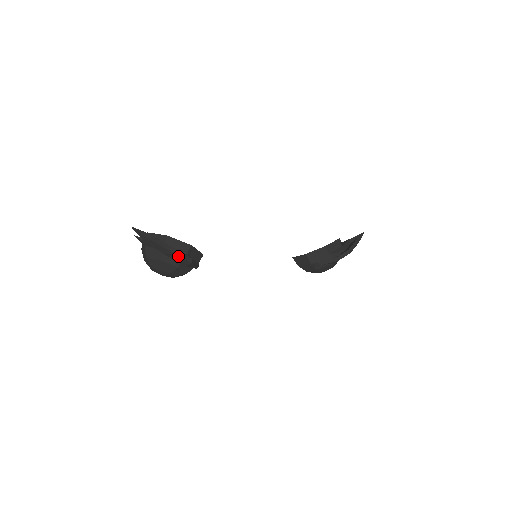
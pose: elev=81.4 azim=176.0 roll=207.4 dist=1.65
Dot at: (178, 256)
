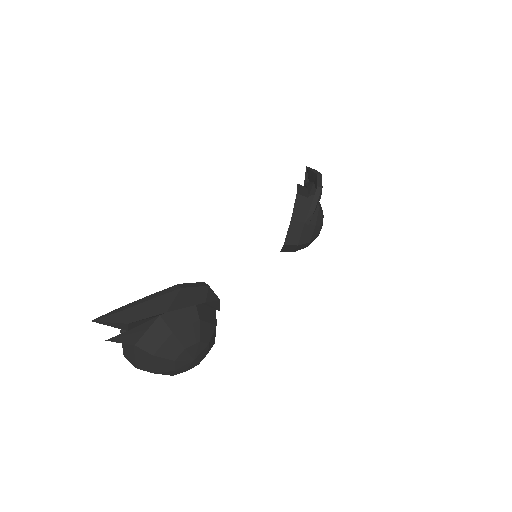
Dot at: (185, 290)
